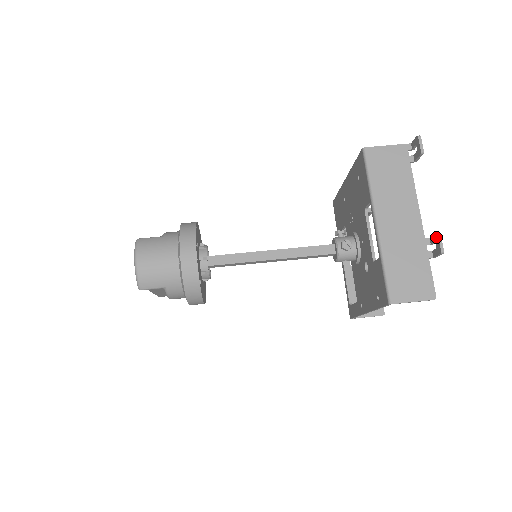
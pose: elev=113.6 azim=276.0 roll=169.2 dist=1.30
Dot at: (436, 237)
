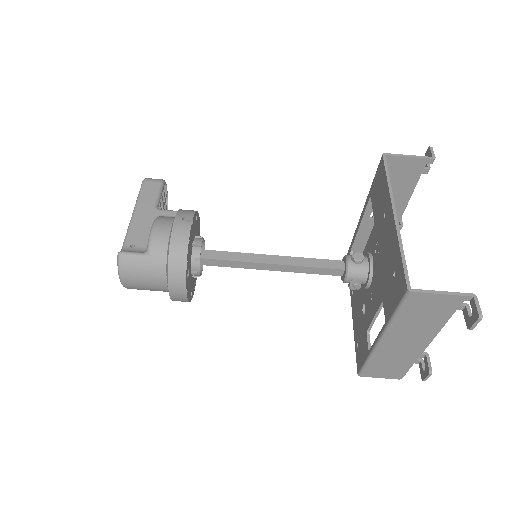
Dot at: (427, 371)
